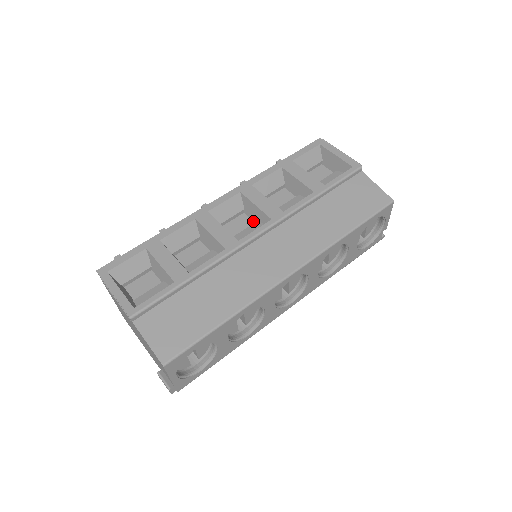
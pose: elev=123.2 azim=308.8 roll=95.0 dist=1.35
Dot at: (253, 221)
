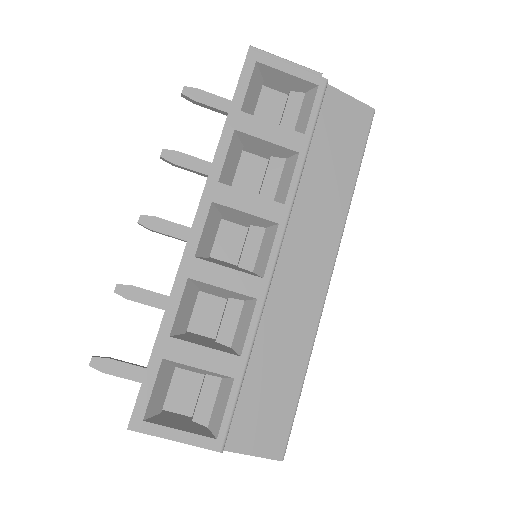
Dot at: (241, 225)
